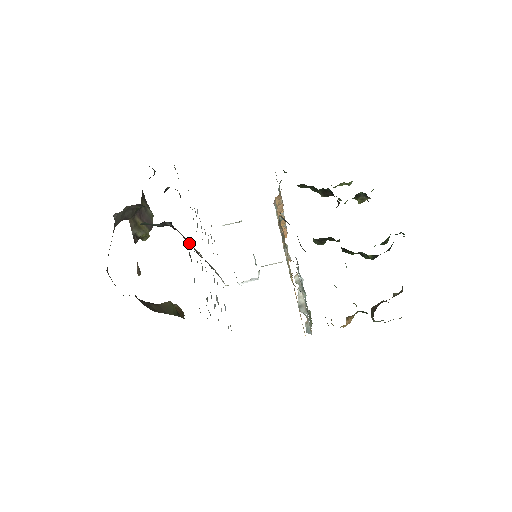
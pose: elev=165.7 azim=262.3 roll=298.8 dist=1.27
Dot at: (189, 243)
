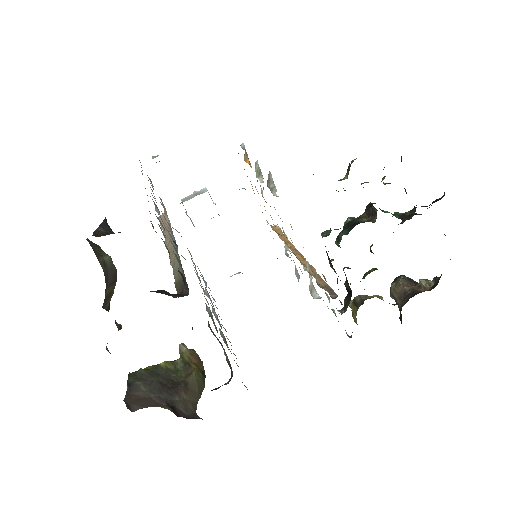
Dot at: occluded
